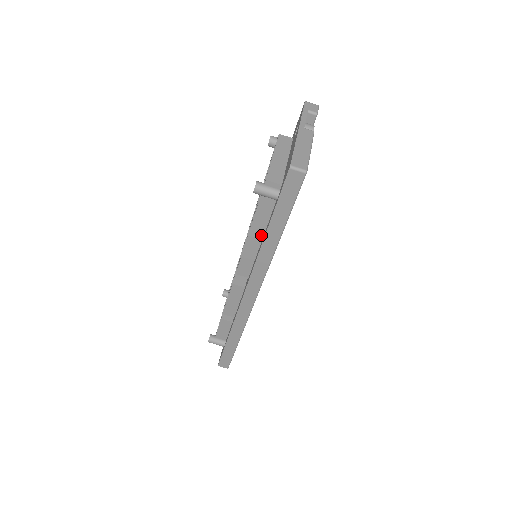
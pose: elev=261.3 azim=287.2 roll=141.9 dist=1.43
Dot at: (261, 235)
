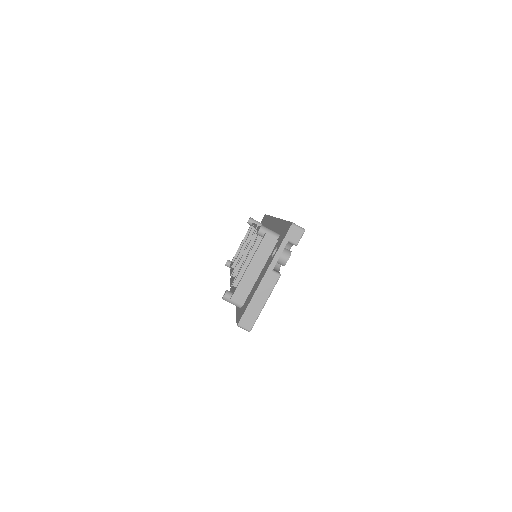
Dot at: occluded
